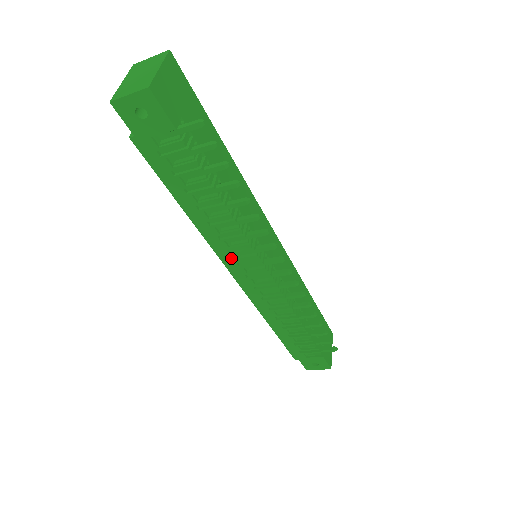
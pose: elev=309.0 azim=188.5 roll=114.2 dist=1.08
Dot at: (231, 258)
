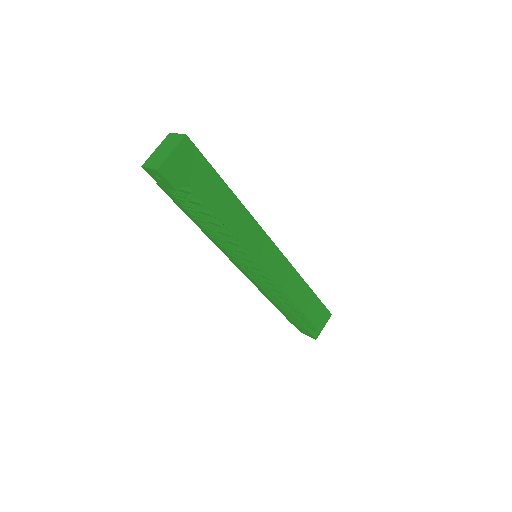
Dot at: (230, 257)
